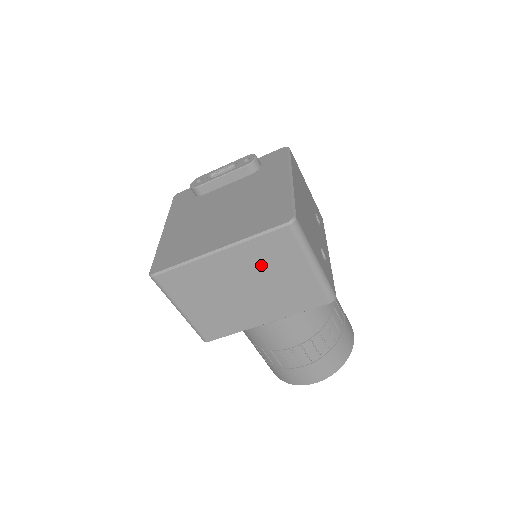
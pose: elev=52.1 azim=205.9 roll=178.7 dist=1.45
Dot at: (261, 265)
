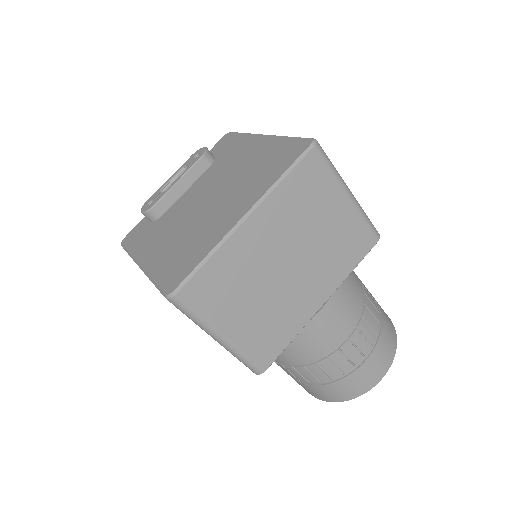
Dot at: (298, 217)
